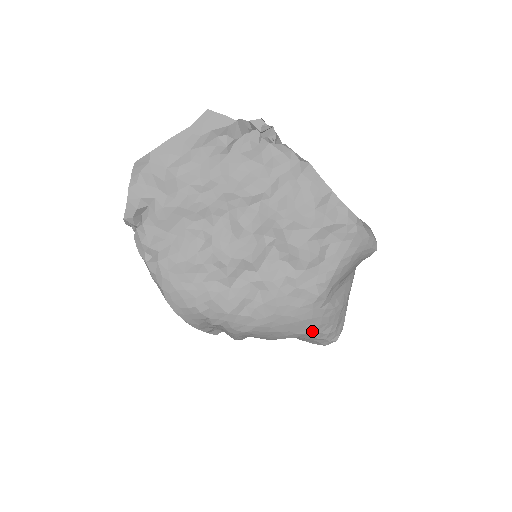
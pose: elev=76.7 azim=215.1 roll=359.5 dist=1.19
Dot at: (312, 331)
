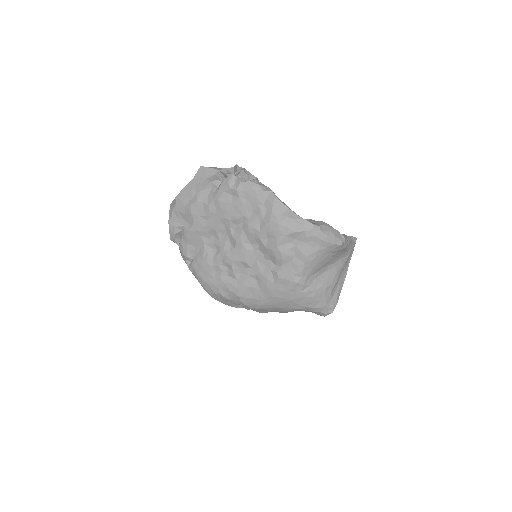
Dot at: (304, 307)
